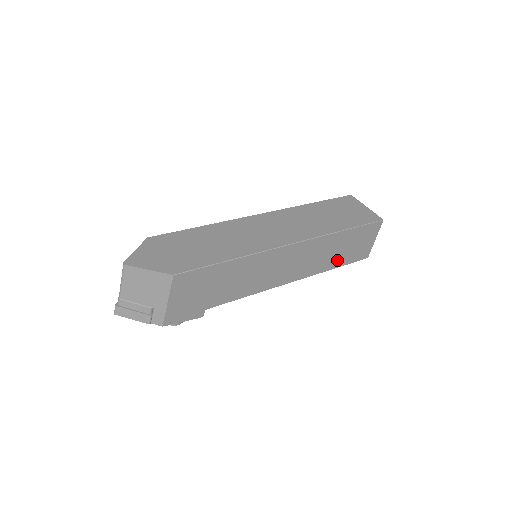
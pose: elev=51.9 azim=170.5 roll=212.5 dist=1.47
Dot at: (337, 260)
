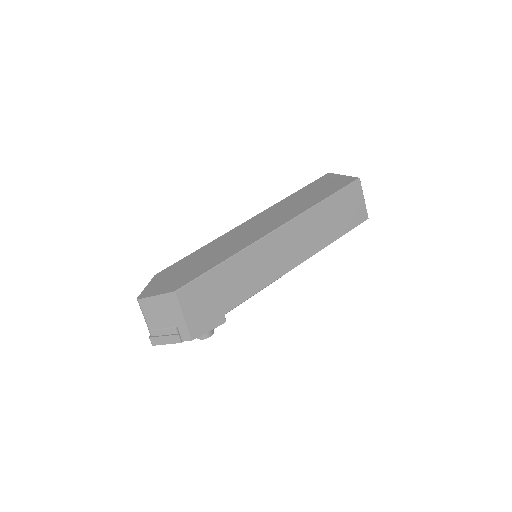
Dot at: (334, 231)
